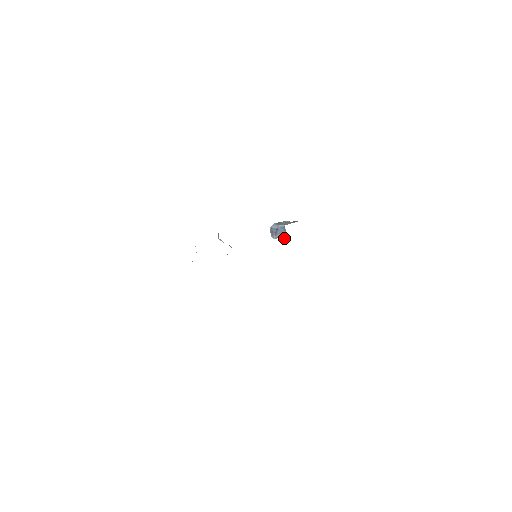
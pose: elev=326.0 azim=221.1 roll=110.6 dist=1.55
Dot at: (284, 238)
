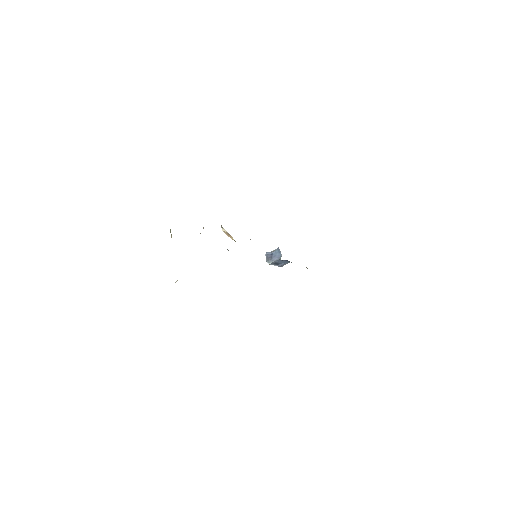
Dot at: (279, 259)
